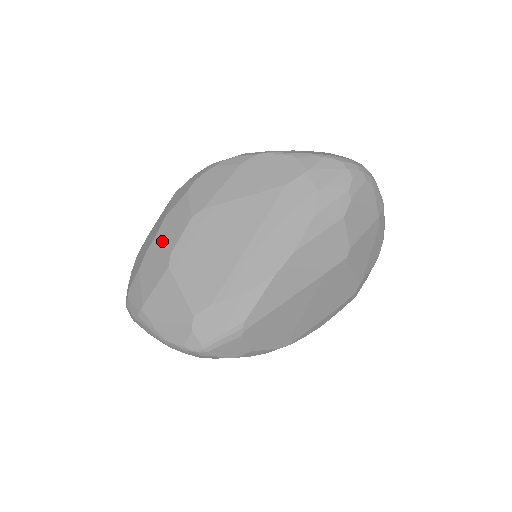
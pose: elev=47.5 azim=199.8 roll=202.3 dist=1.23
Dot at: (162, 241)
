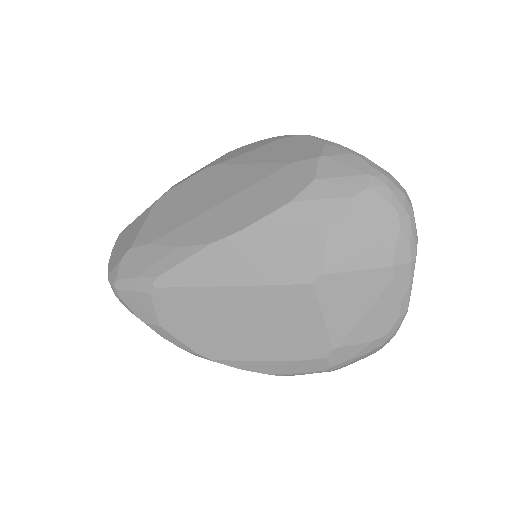
Dot at: (176, 184)
